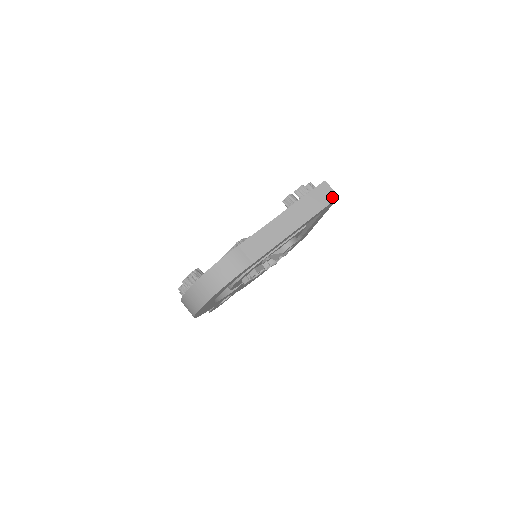
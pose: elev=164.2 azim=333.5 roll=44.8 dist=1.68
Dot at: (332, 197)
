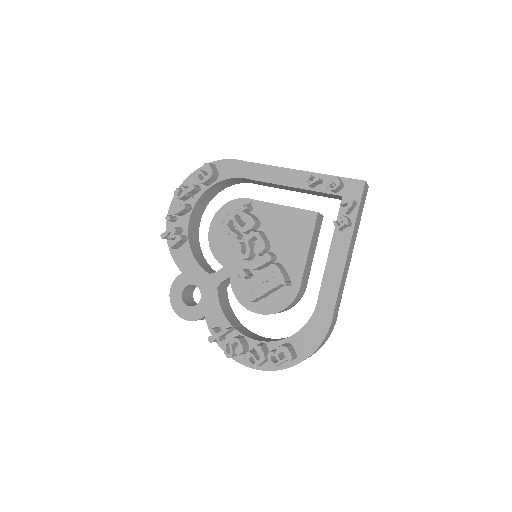
Dot at: occluded
